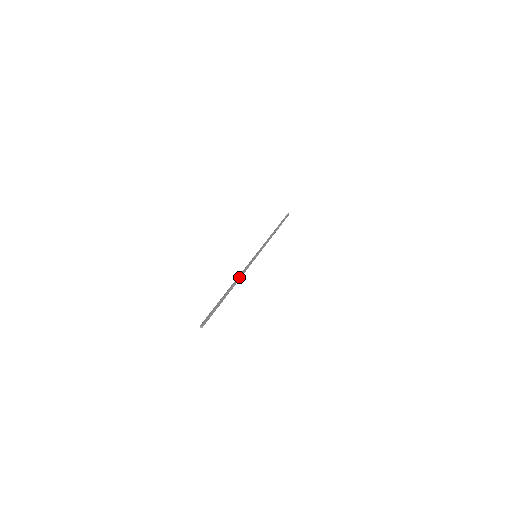
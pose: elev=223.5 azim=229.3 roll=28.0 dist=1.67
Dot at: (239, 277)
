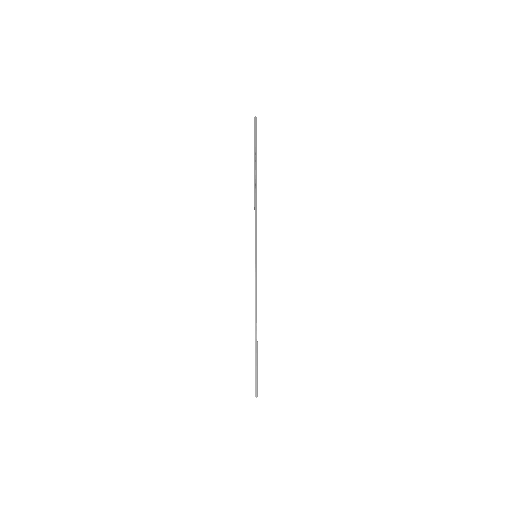
Dot at: (256, 310)
